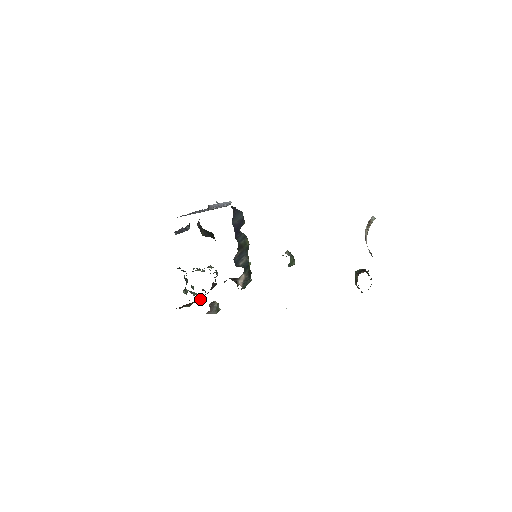
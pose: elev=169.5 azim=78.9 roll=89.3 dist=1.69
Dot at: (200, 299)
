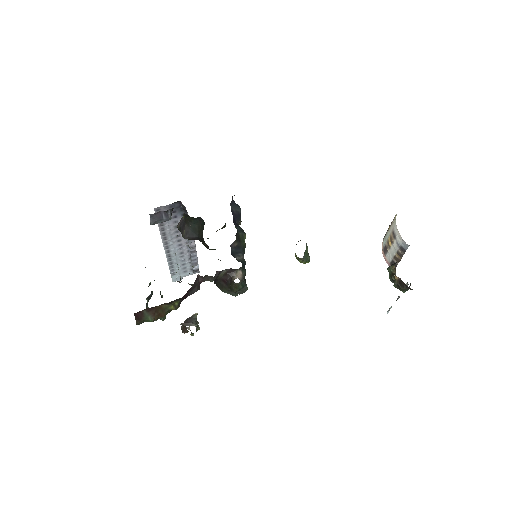
Dot at: (172, 307)
